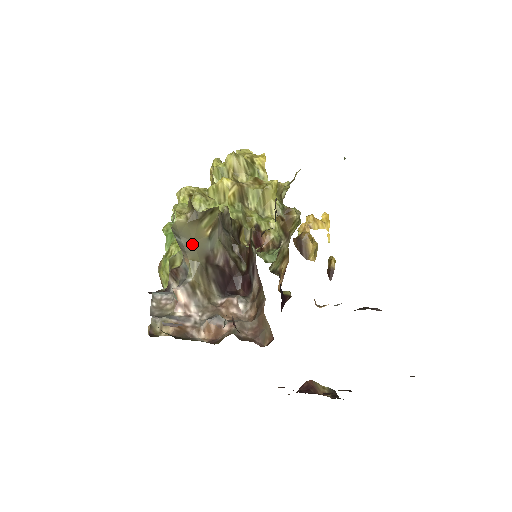
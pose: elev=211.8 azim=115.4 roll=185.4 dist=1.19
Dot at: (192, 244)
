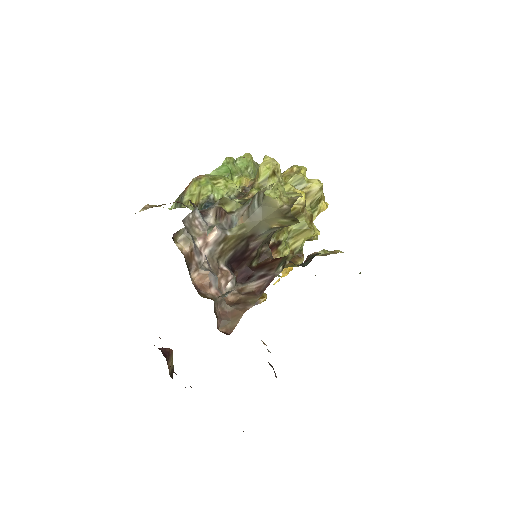
Dot at: (260, 219)
